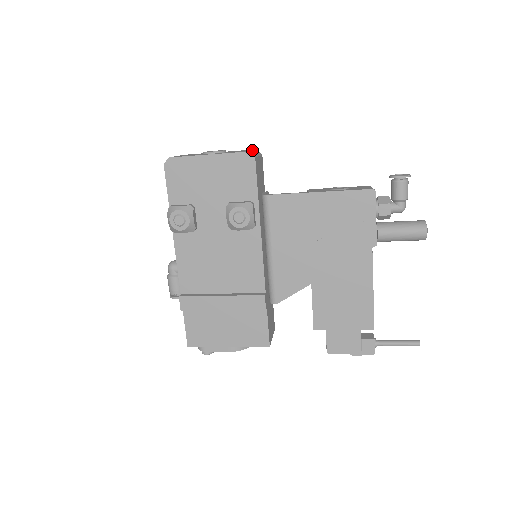
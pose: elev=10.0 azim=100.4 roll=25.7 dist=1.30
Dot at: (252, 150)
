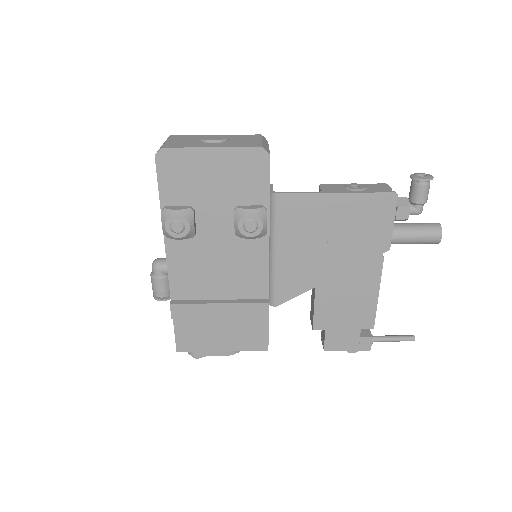
Dot at: (261, 140)
